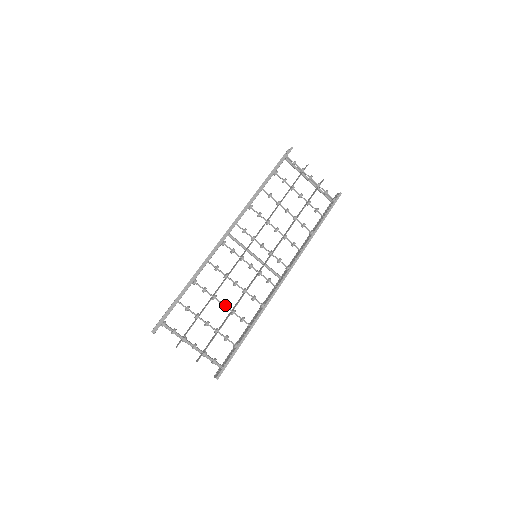
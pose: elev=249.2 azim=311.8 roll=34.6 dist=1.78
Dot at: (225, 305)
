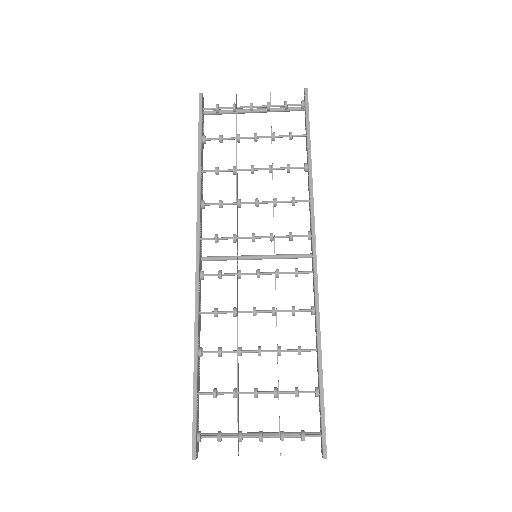
Dot at: (262, 350)
